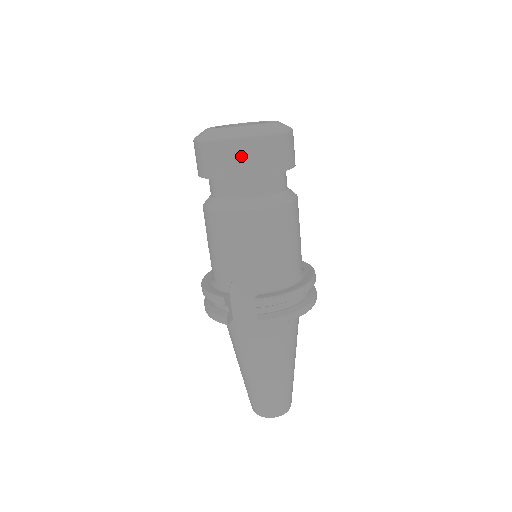
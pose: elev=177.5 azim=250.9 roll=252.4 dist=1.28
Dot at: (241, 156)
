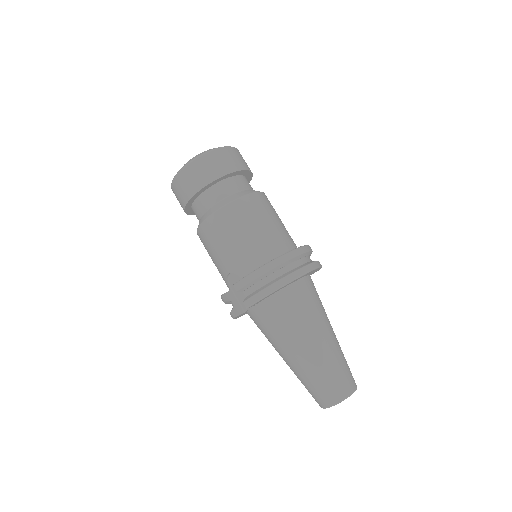
Dot at: (184, 184)
